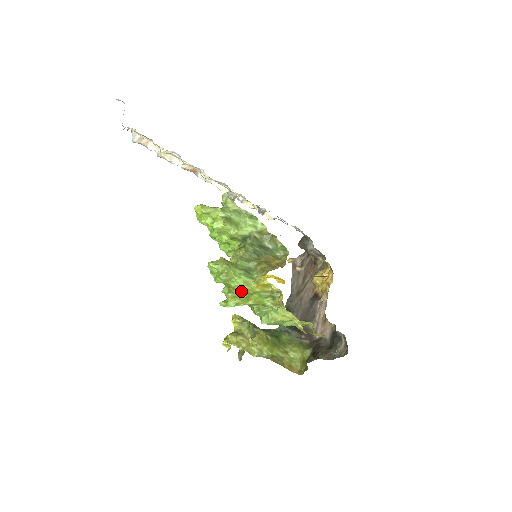
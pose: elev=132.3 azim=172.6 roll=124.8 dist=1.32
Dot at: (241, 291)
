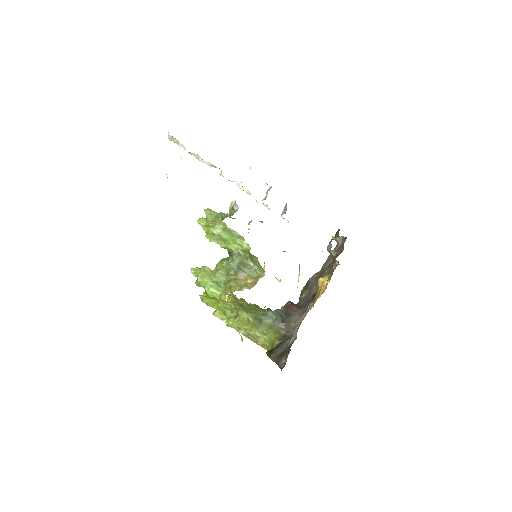
Dot at: (211, 297)
